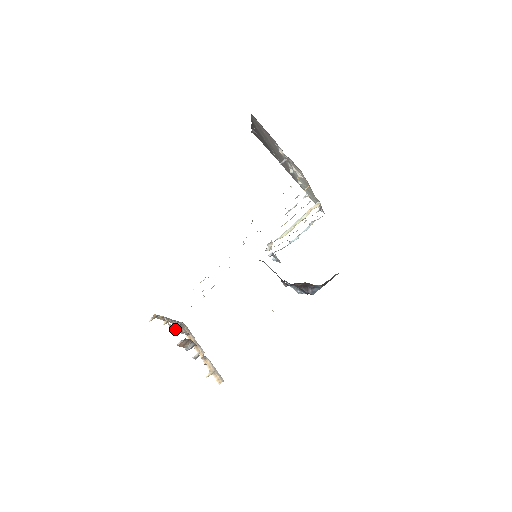
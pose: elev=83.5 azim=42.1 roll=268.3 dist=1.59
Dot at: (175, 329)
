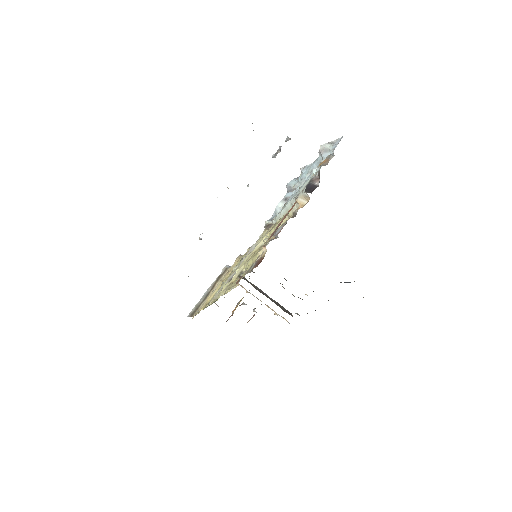
Dot at: occluded
